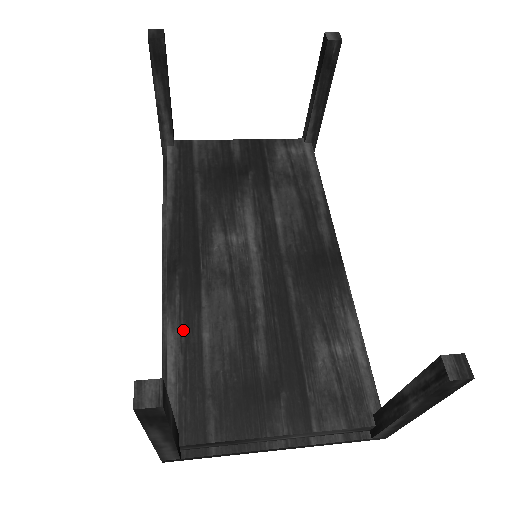
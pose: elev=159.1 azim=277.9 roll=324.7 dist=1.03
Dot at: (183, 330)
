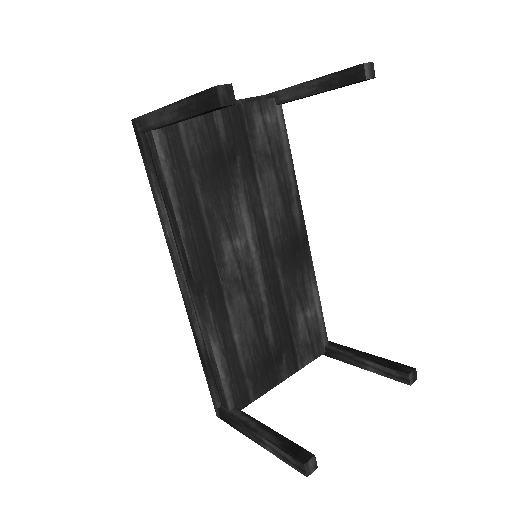
Dot at: (221, 339)
